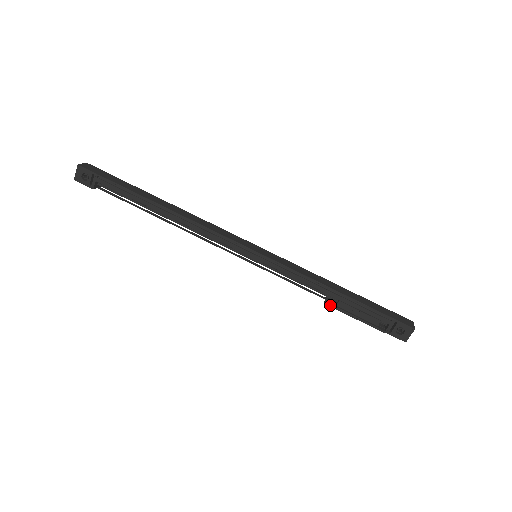
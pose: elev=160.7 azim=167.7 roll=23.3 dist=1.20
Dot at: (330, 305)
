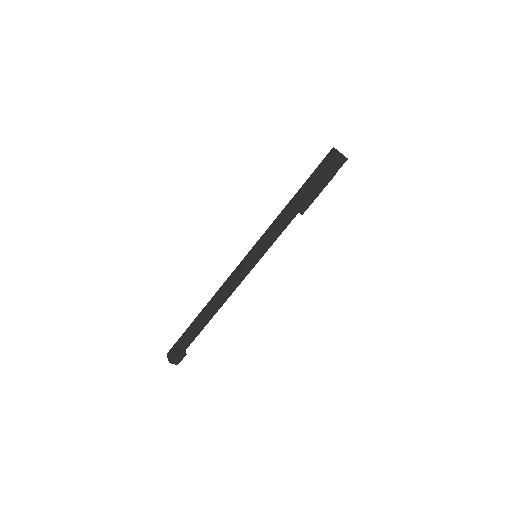
Dot at: (297, 206)
